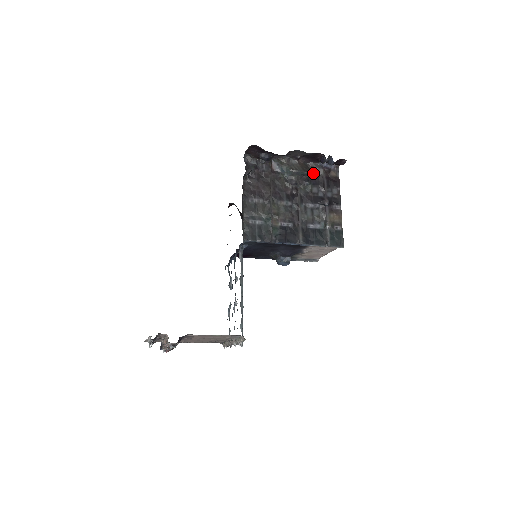
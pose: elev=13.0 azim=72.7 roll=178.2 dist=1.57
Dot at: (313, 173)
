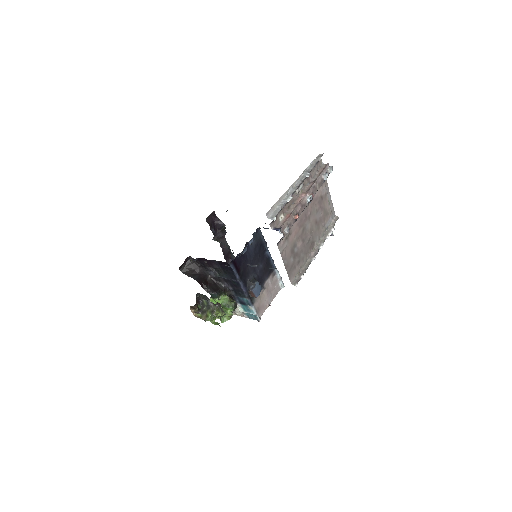
Dot at: occluded
